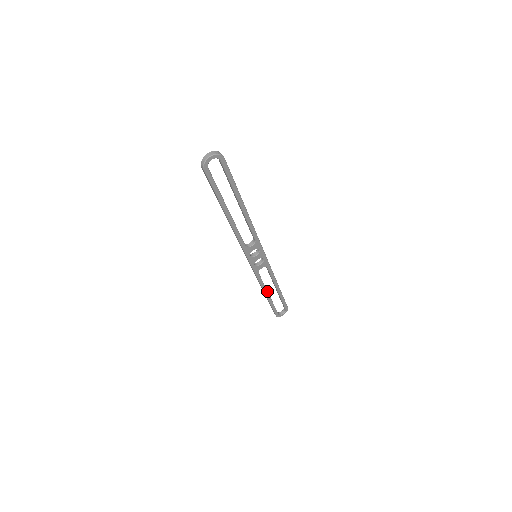
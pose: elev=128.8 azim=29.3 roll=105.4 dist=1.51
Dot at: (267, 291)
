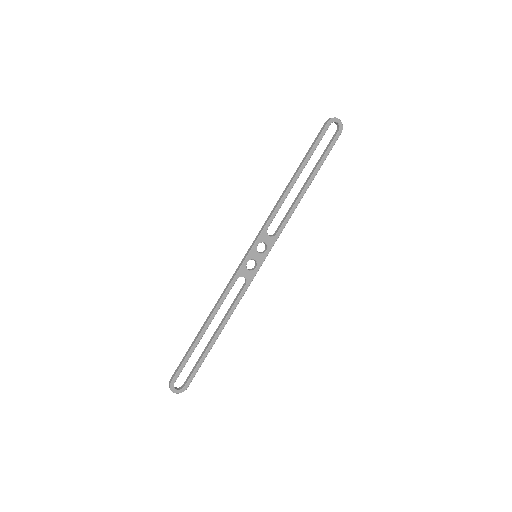
Dot at: occluded
